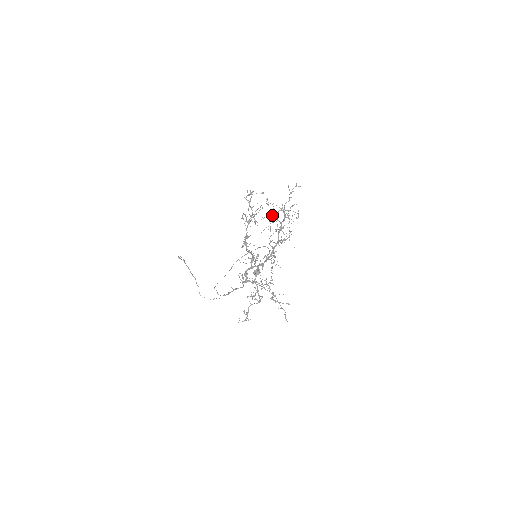
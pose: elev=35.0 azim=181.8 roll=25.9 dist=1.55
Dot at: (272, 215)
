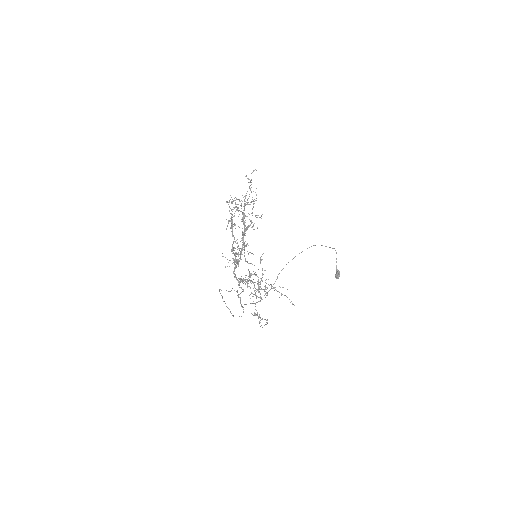
Dot at: (236, 210)
